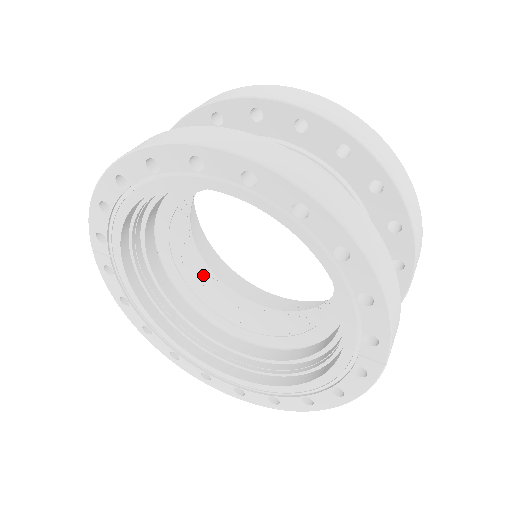
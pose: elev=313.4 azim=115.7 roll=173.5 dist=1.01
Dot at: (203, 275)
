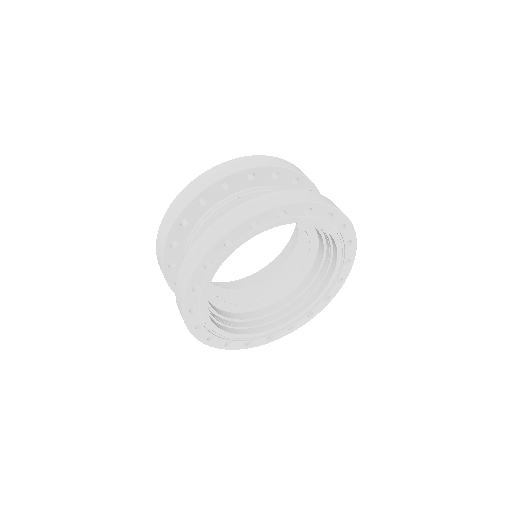
Dot at: occluded
